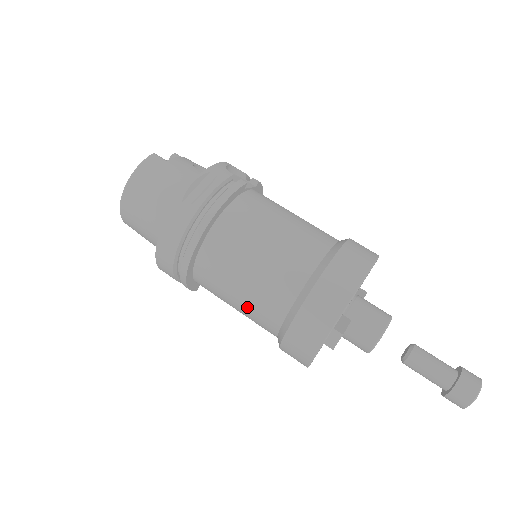
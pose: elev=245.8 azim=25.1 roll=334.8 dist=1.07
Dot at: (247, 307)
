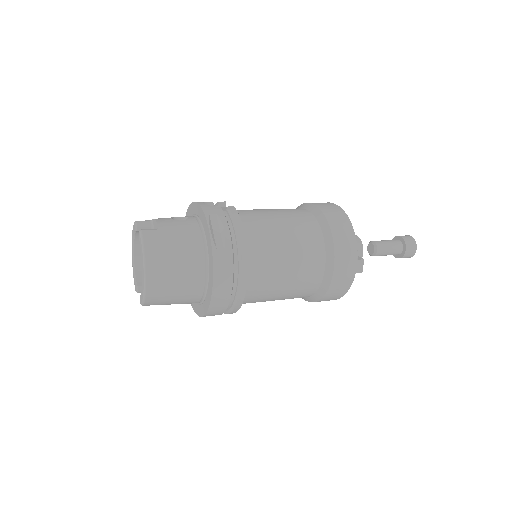
Dot at: (292, 290)
